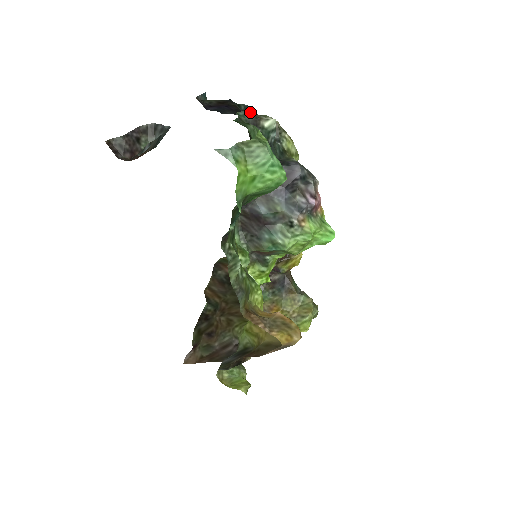
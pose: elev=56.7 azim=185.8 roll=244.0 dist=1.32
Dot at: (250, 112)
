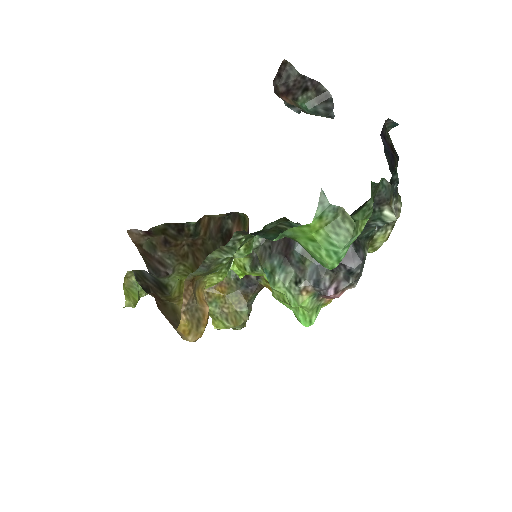
Dot at: (391, 190)
